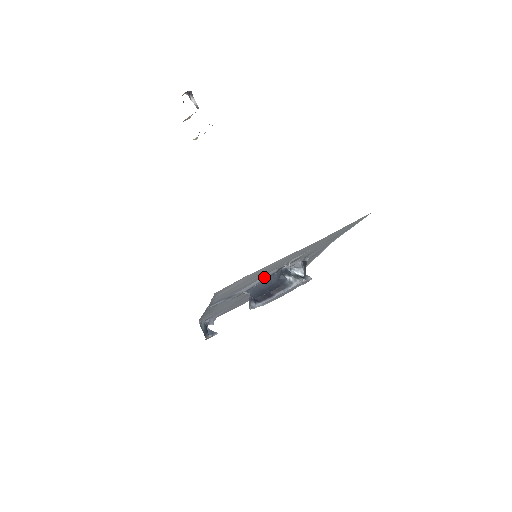
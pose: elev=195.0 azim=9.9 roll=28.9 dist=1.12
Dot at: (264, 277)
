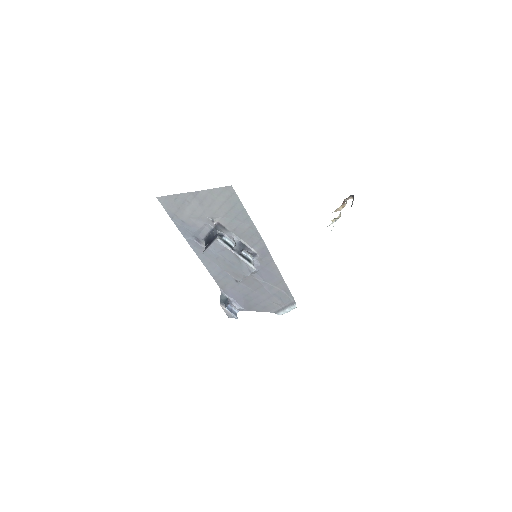
Dot at: (208, 230)
